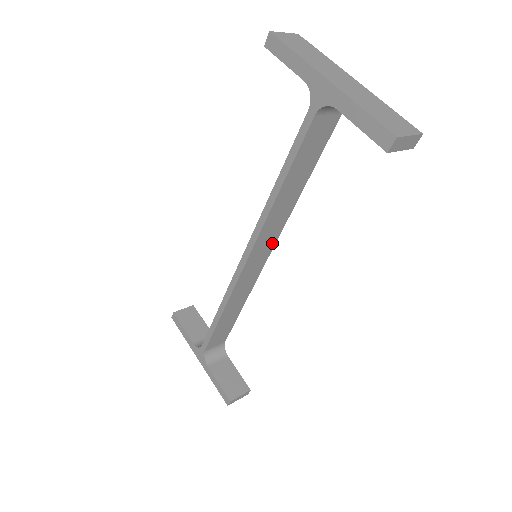
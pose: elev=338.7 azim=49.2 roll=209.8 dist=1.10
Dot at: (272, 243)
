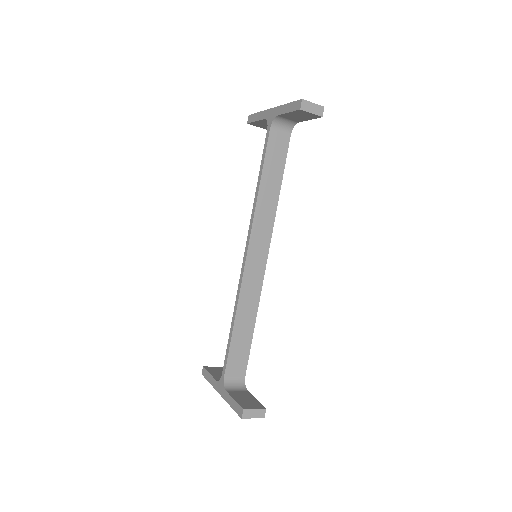
Dot at: (267, 243)
